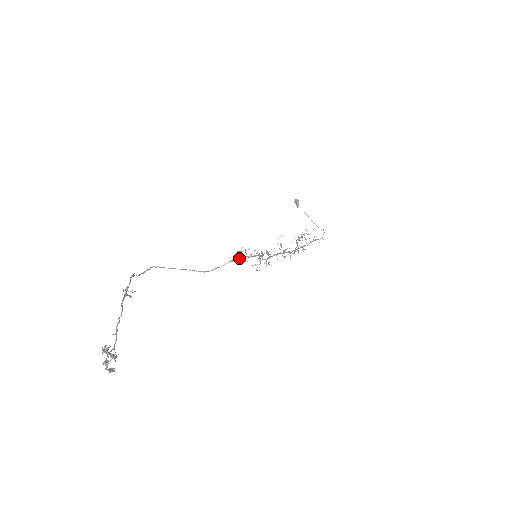
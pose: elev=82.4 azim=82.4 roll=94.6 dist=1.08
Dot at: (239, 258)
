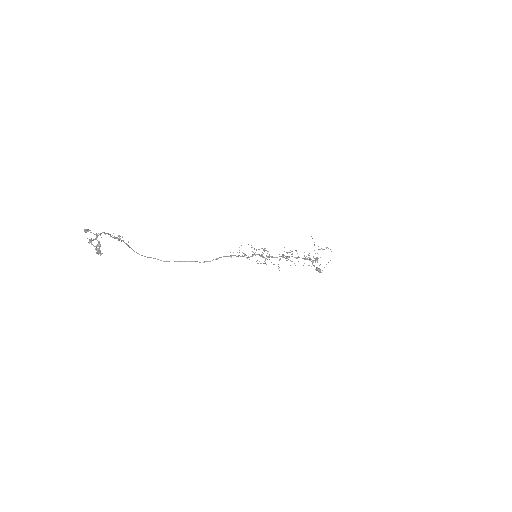
Dot at: (237, 256)
